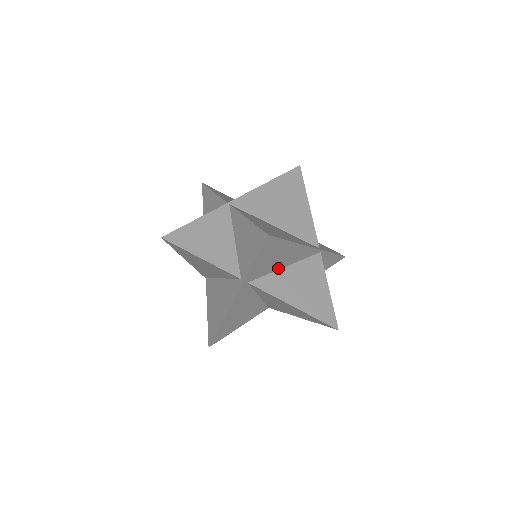
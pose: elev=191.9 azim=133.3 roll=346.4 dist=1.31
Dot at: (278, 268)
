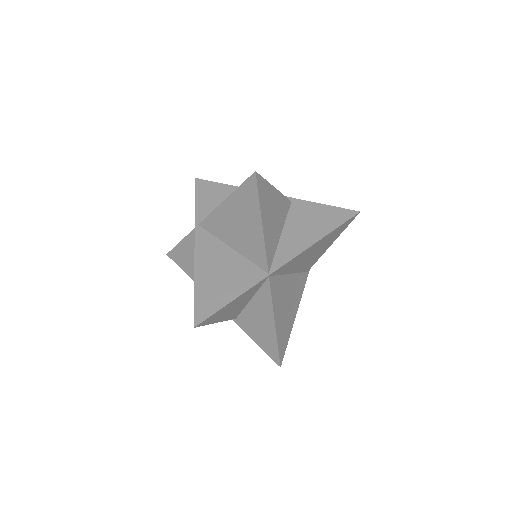
Dot at: occluded
